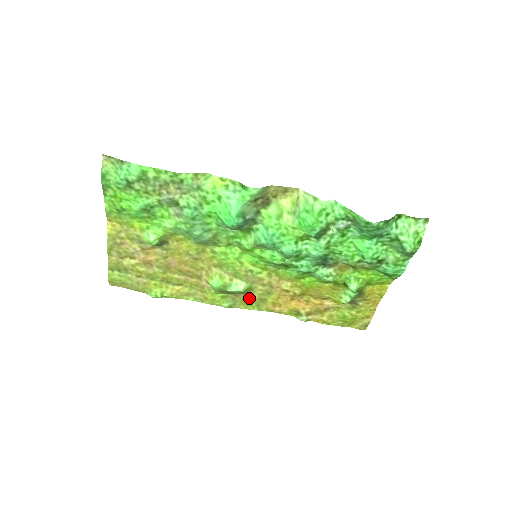
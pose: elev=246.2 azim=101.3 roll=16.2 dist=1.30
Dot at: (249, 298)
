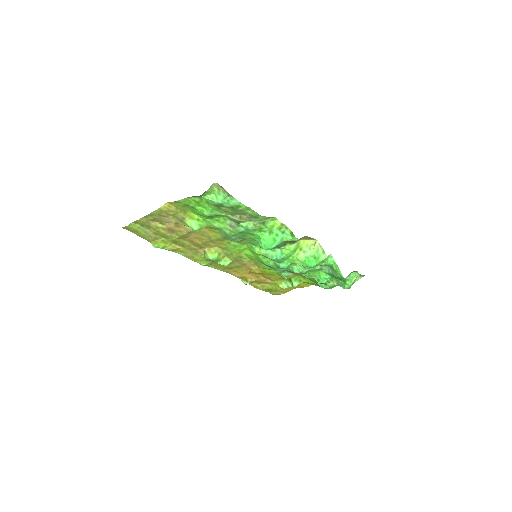
Dot at: (223, 265)
